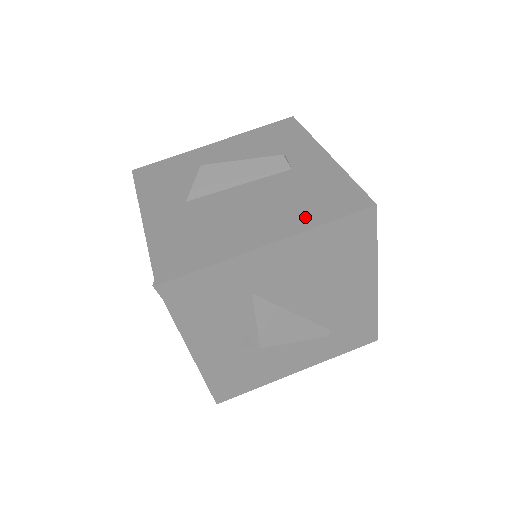
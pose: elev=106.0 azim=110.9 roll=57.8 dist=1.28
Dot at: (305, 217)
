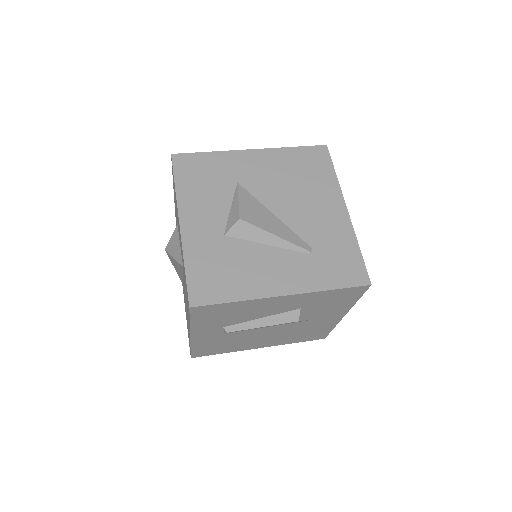
Dot at: occluded
